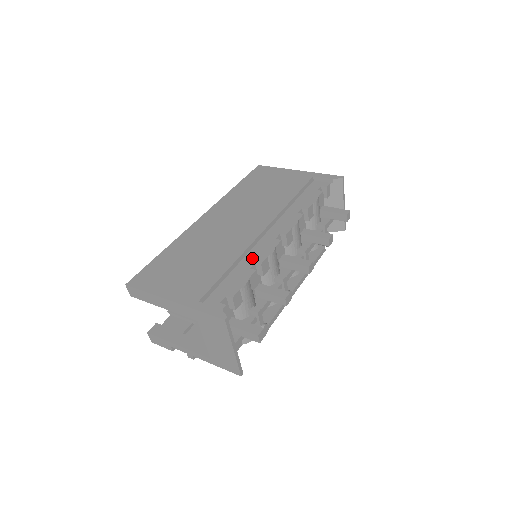
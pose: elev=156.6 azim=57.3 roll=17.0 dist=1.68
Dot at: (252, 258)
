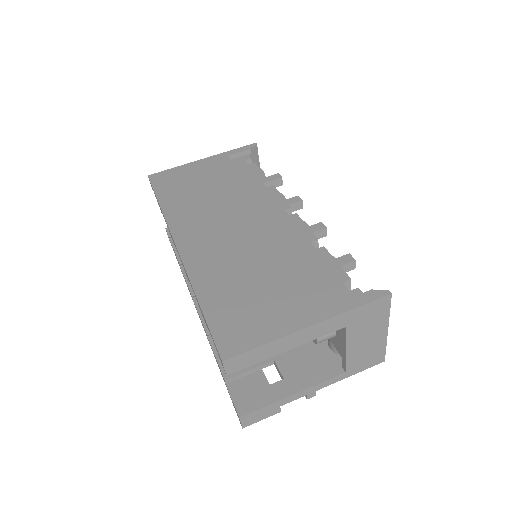
Dot at: (301, 241)
